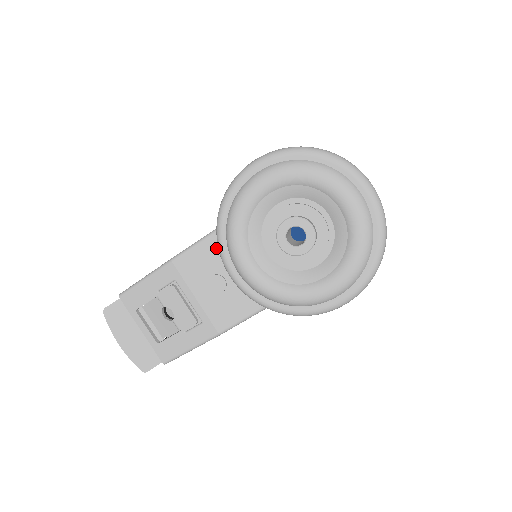
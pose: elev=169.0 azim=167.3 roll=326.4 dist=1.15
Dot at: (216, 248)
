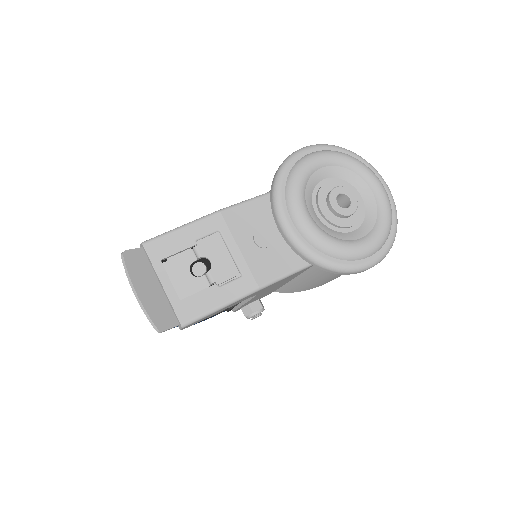
Dot at: (264, 208)
